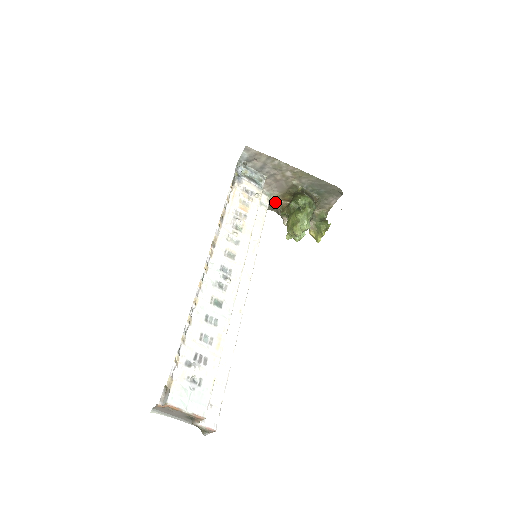
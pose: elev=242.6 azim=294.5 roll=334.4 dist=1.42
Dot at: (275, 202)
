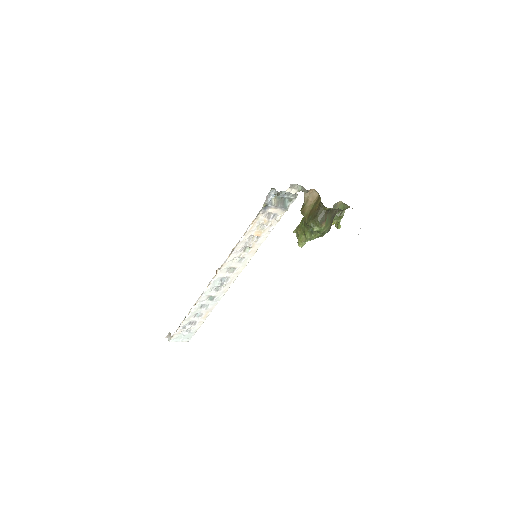
Dot at: occluded
